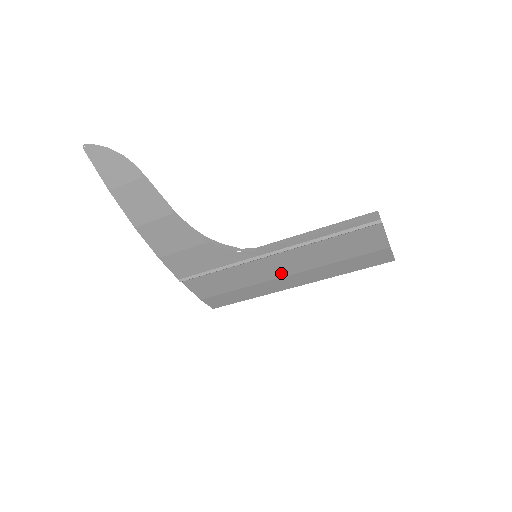
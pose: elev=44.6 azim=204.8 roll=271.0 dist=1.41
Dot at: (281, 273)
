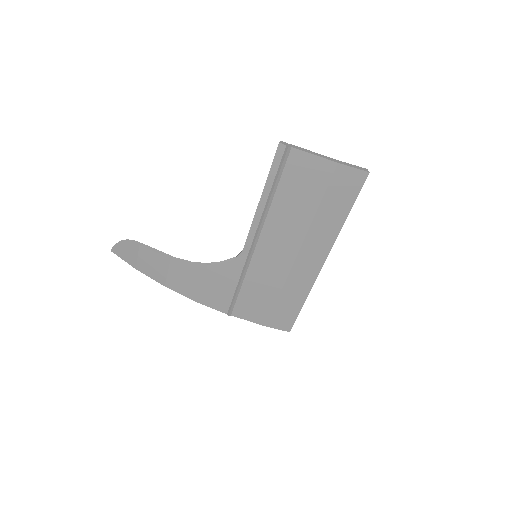
Dot at: (288, 258)
